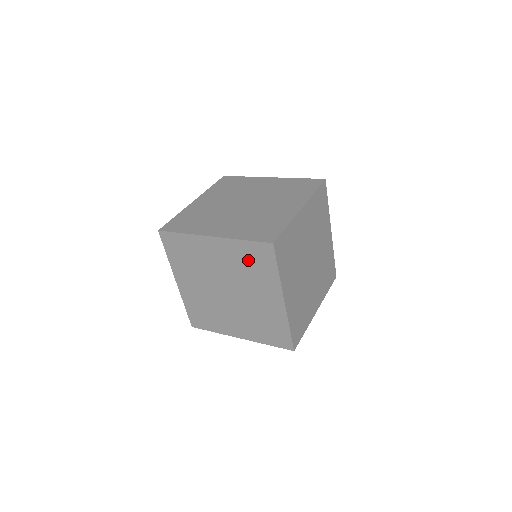
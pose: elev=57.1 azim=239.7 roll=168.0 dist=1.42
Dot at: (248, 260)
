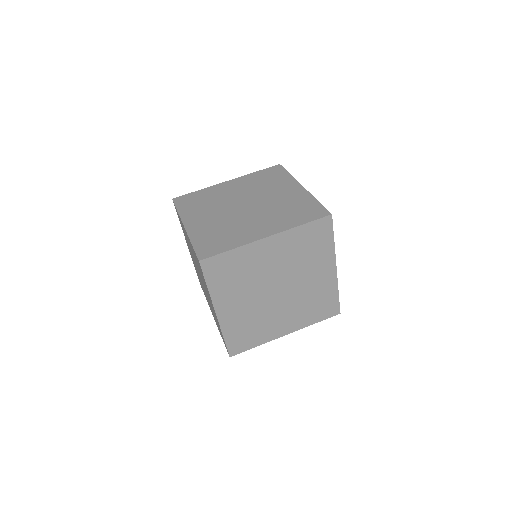
Dot at: (262, 179)
